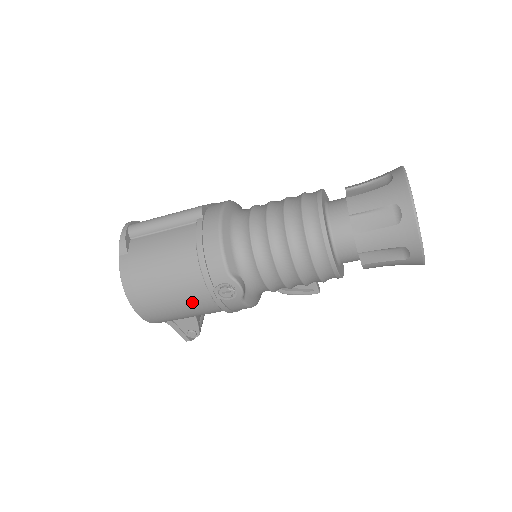
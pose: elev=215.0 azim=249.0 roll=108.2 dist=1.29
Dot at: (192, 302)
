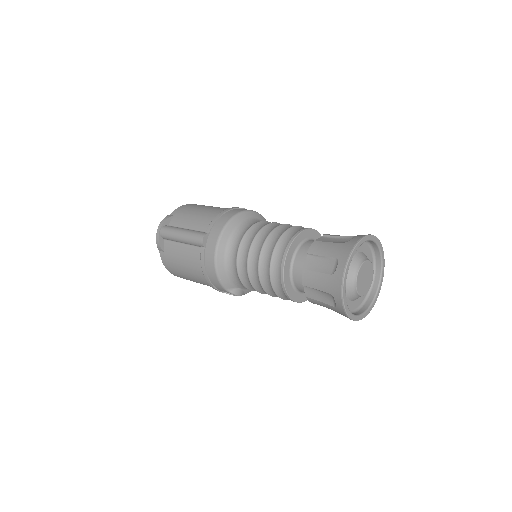
Dot at: occluded
